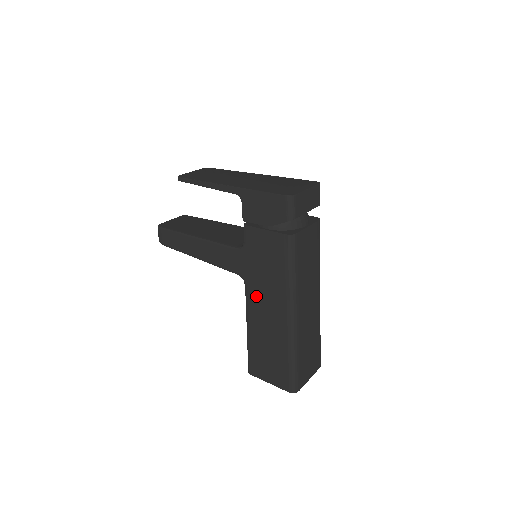
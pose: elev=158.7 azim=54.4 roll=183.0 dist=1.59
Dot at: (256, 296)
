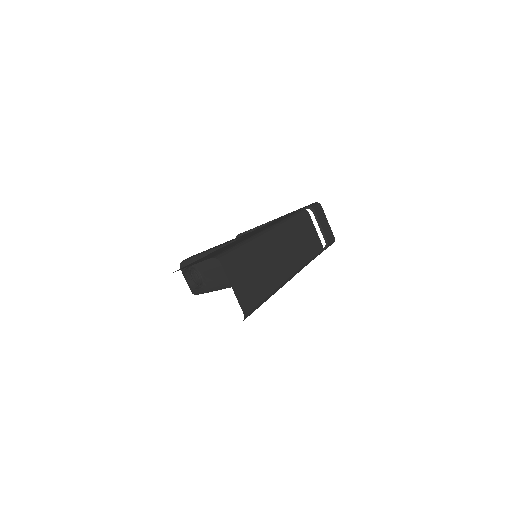
Dot at: occluded
